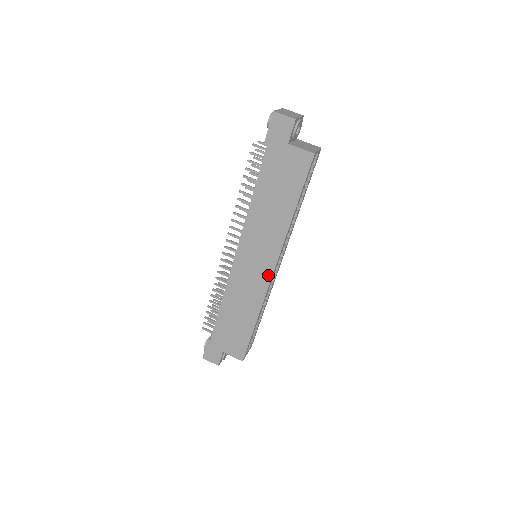
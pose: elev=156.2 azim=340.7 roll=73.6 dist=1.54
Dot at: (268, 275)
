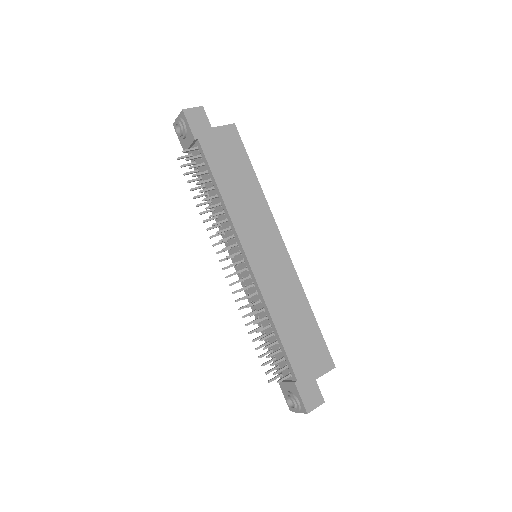
Dot at: (284, 252)
